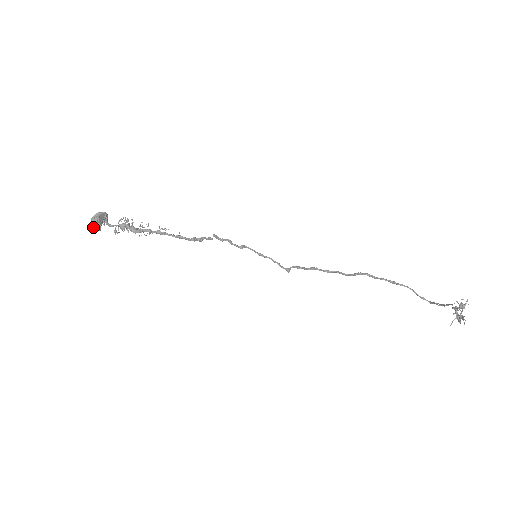
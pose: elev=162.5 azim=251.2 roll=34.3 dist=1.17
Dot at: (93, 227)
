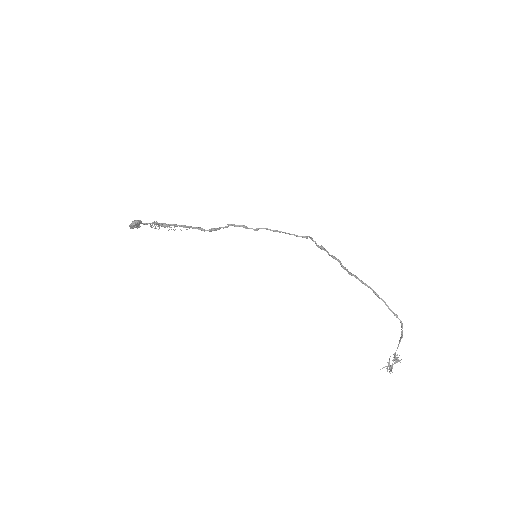
Dot at: occluded
